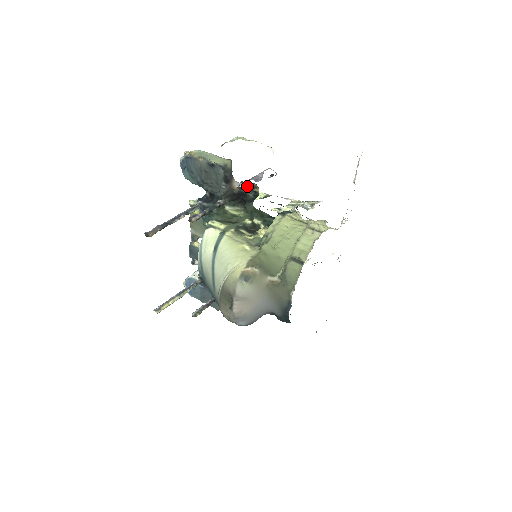
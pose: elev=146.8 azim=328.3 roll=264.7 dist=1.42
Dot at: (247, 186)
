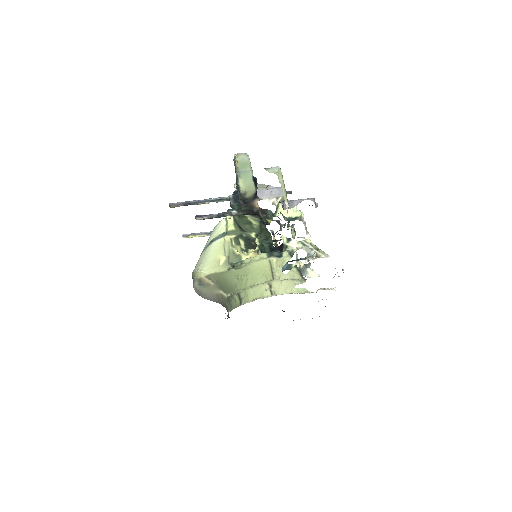
Dot at: (269, 210)
